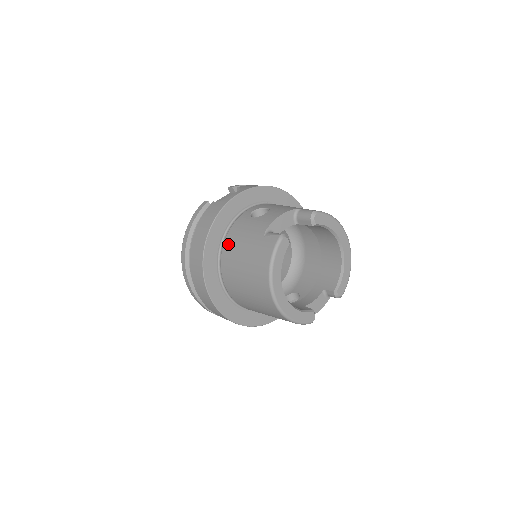
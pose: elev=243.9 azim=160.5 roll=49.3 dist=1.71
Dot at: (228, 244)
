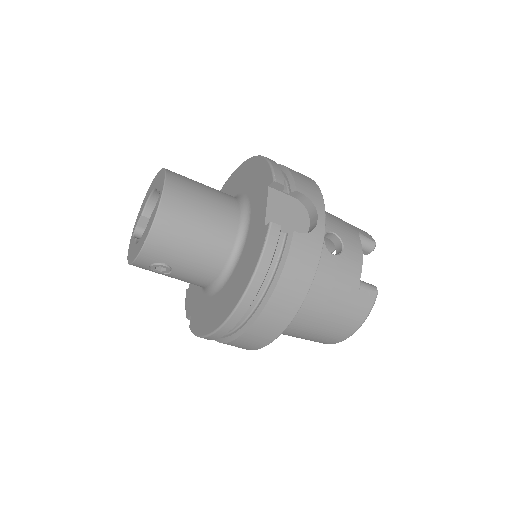
Dot at: (308, 292)
